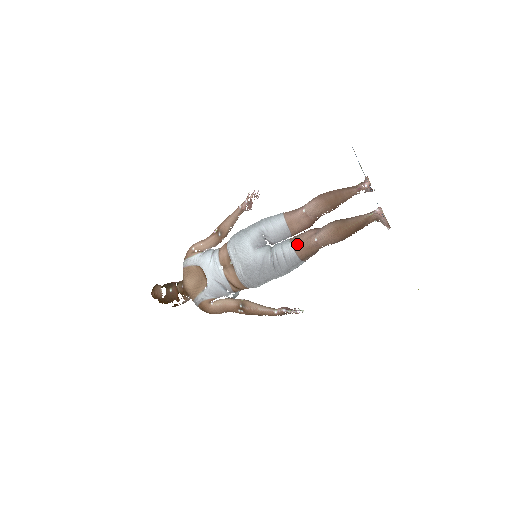
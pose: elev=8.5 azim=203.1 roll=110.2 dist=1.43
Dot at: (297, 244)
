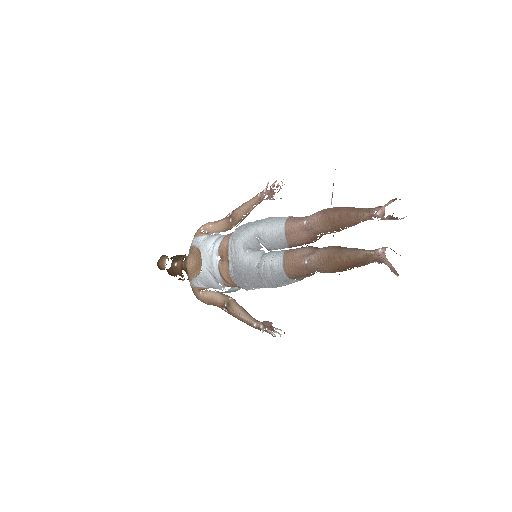
Dot at: (287, 260)
